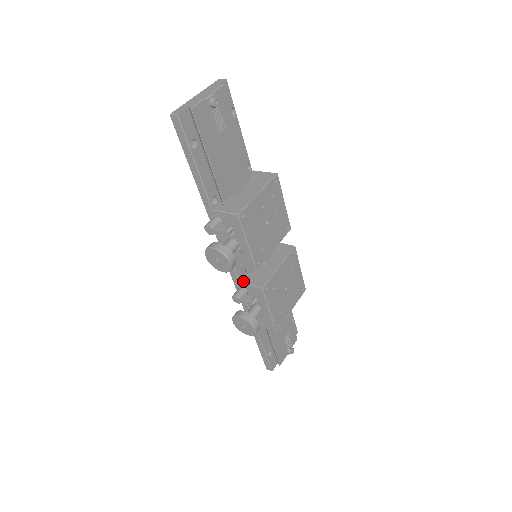
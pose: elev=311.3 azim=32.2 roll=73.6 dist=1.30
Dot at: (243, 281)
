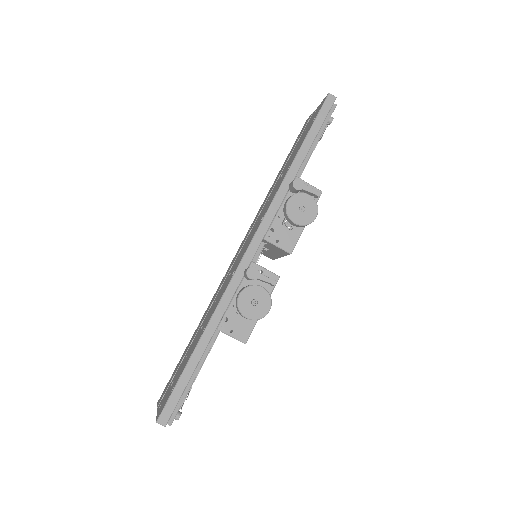
Dot at: occluded
